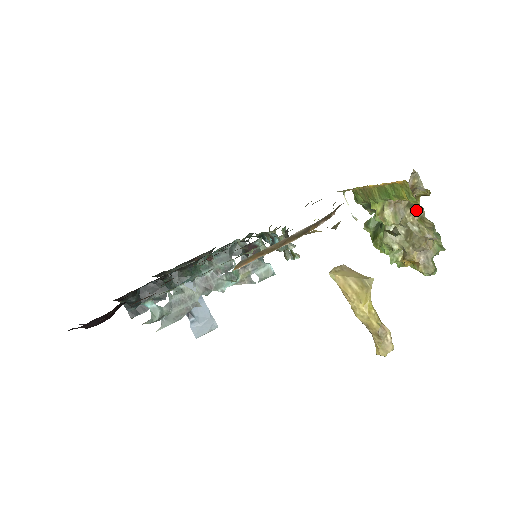
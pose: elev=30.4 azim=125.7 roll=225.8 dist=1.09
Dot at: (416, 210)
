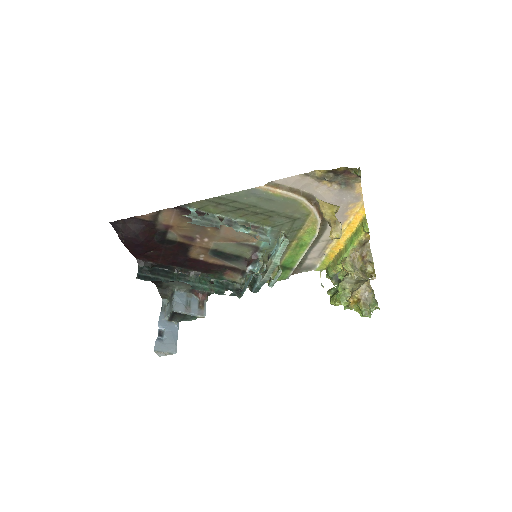
Dot at: (365, 275)
